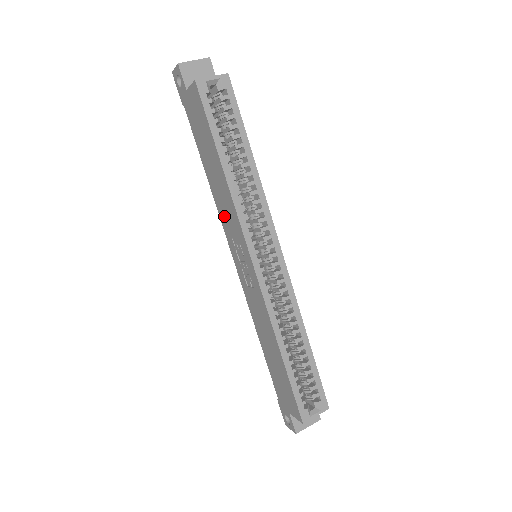
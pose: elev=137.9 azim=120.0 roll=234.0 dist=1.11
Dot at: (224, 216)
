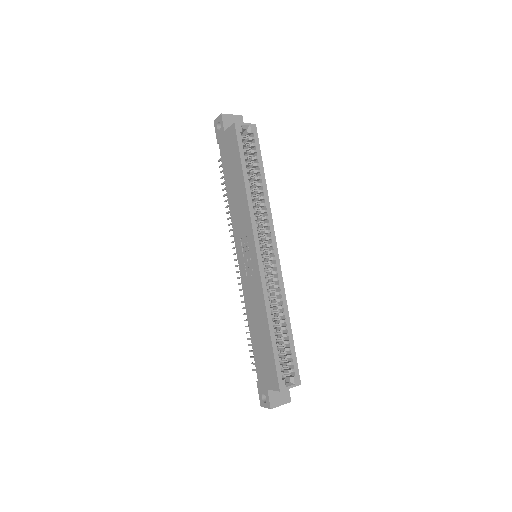
Dot at: (237, 222)
